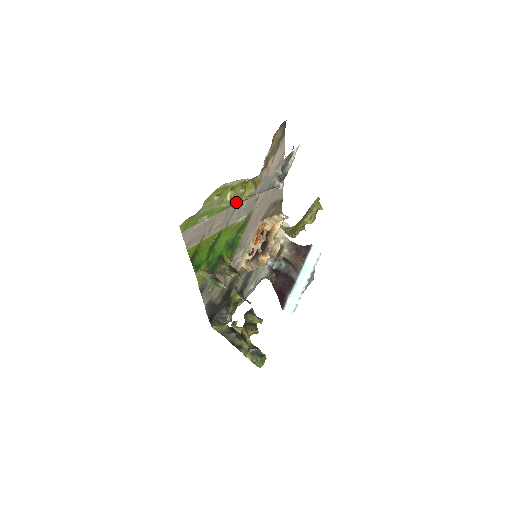
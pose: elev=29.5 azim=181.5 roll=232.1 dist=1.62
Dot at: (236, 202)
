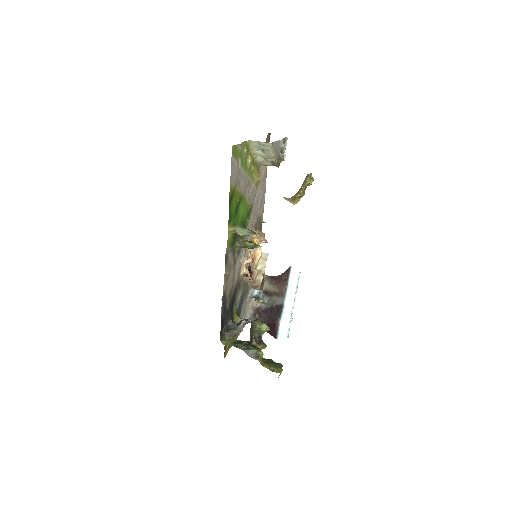
Dot at: (250, 174)
